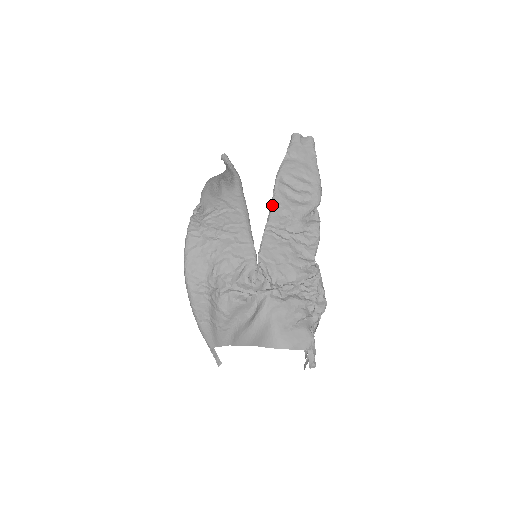
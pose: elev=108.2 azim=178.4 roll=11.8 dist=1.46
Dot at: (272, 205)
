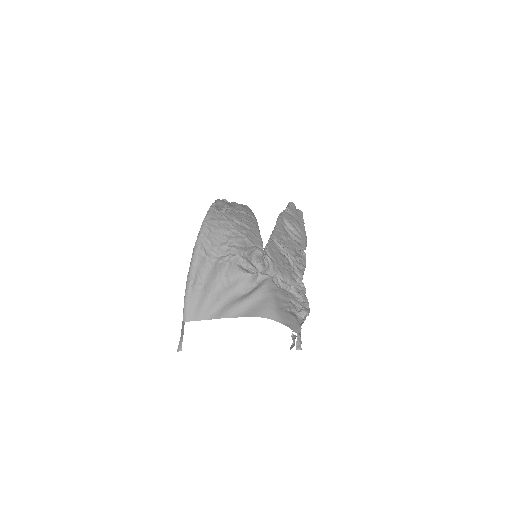
Dot at: (276, 228)
